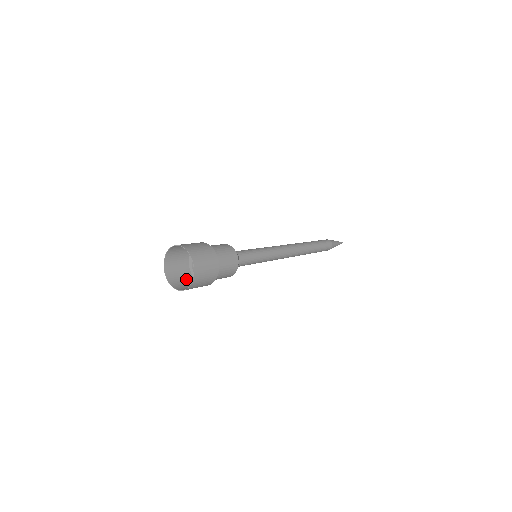
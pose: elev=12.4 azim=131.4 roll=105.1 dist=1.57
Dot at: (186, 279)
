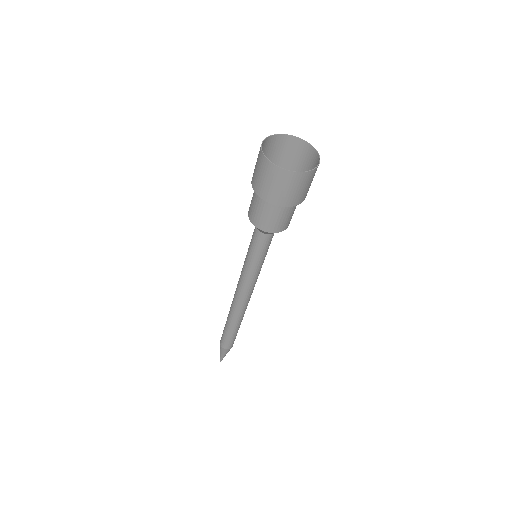
Dot at: (261, 183)
